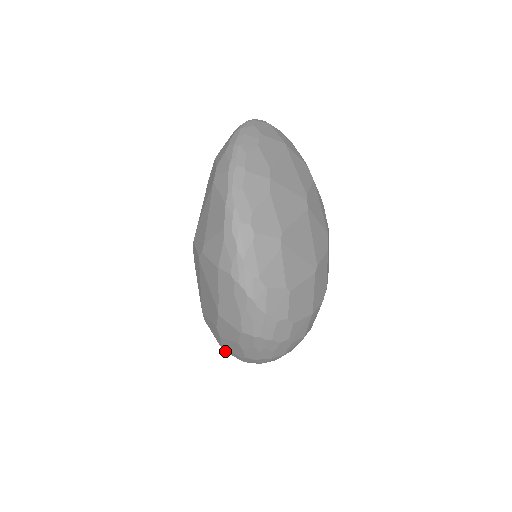
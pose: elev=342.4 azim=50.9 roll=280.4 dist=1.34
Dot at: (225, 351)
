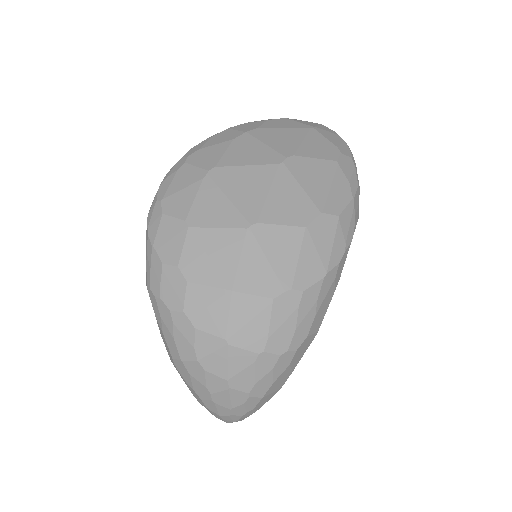
Dot at: occluded
